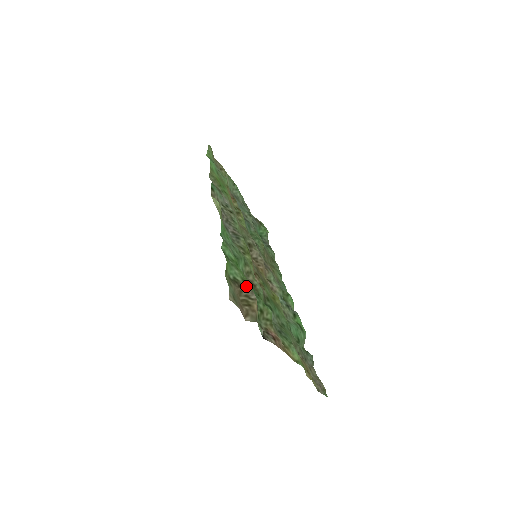
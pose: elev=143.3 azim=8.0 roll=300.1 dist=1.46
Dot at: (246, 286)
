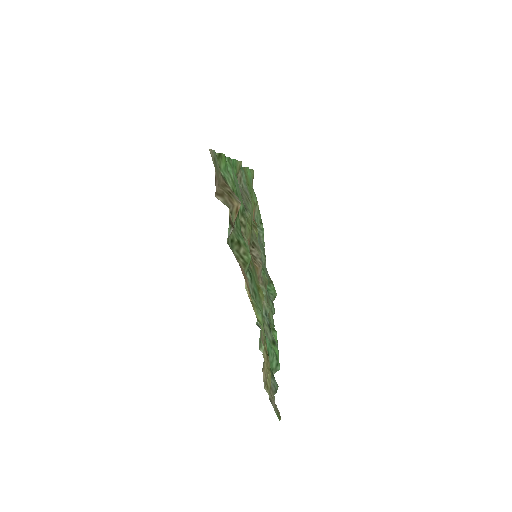
Dot at: (234, 193)
